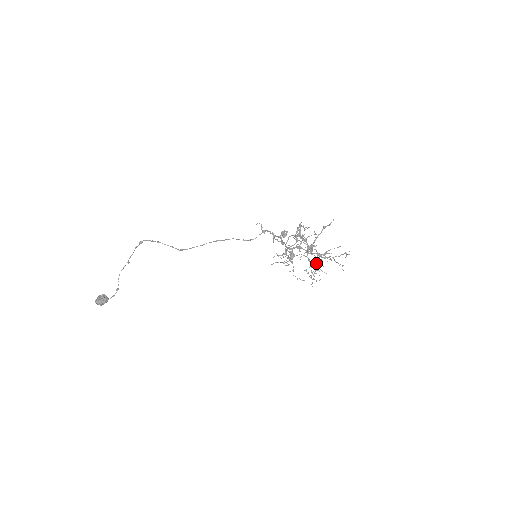
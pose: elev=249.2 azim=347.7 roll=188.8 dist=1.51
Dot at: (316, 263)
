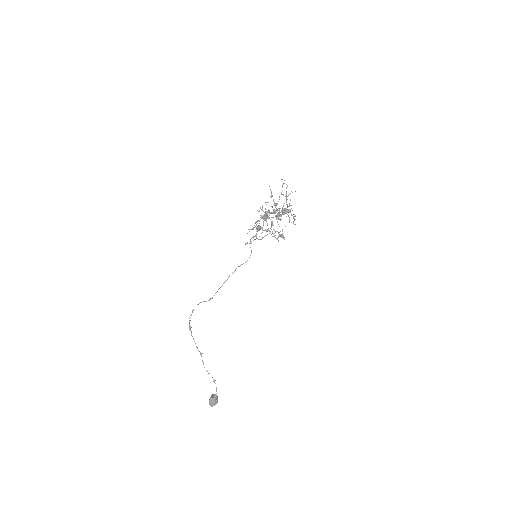
Dot at: (282, 212)
